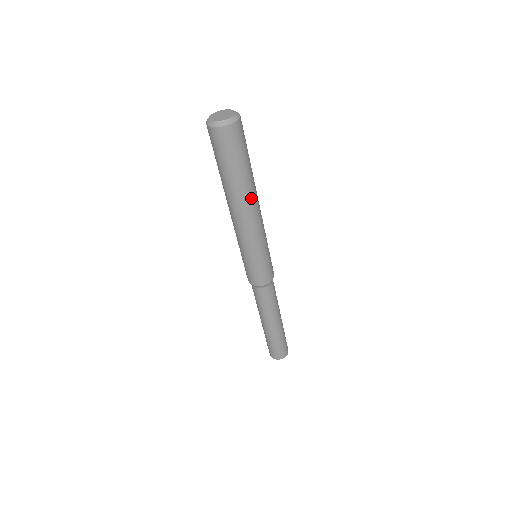
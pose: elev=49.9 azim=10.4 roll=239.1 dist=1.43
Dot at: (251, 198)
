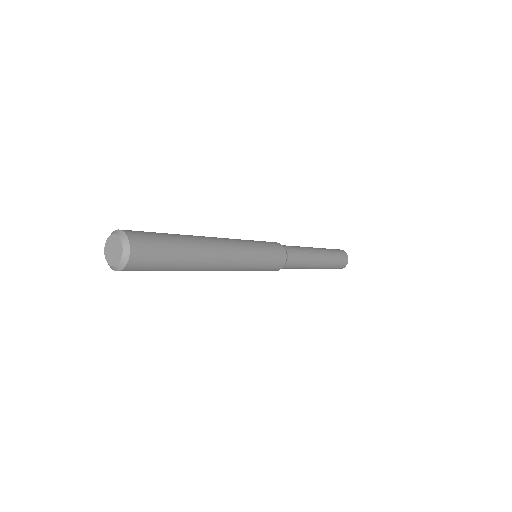
Dot at: occluded
